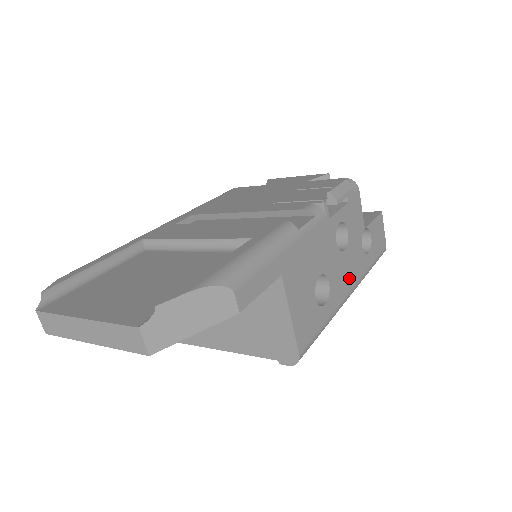
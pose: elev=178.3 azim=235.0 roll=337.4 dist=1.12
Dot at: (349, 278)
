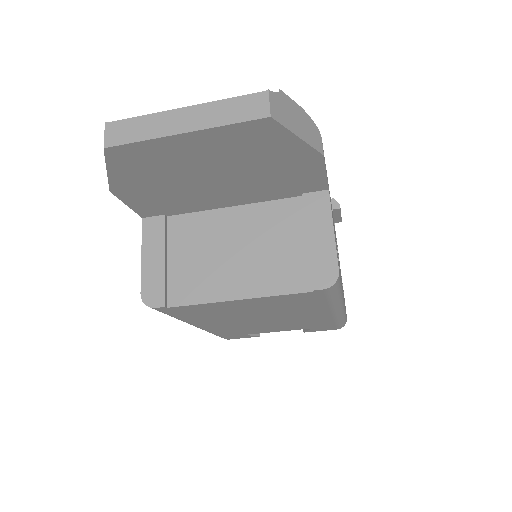
Dot at: occluded
